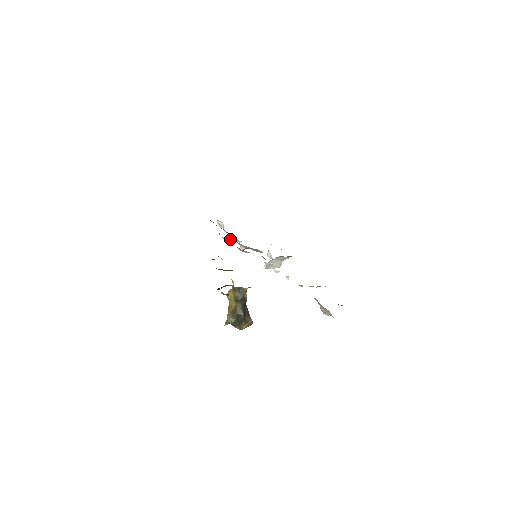
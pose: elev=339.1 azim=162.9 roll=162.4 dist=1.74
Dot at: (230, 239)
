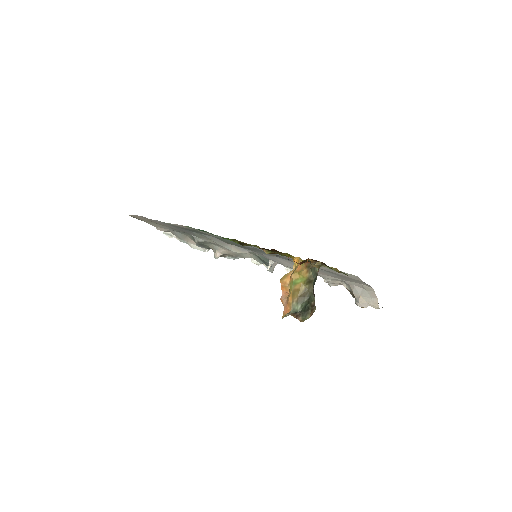
Dot at: (205, 243)
